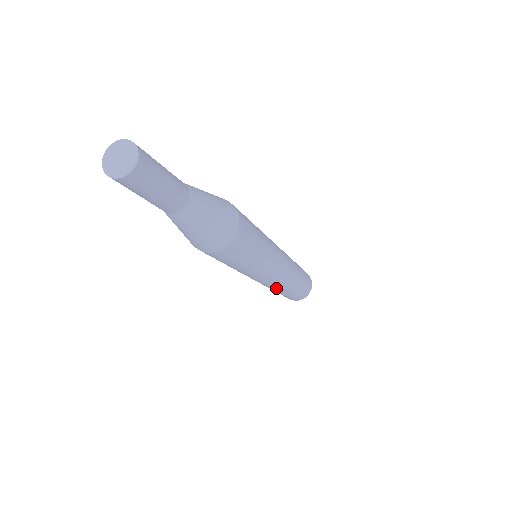
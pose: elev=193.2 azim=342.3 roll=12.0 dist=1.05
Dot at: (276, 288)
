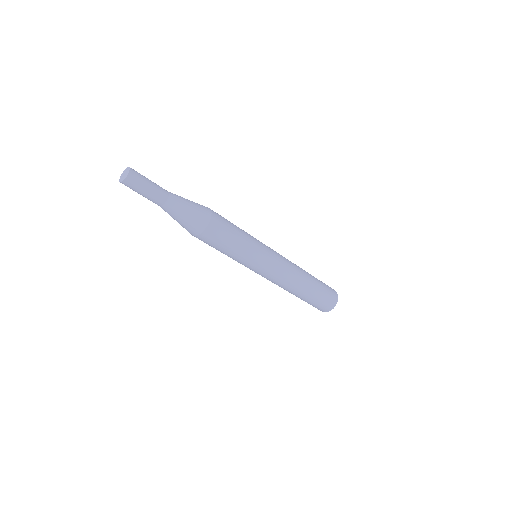
Dot at: (285, 287)
